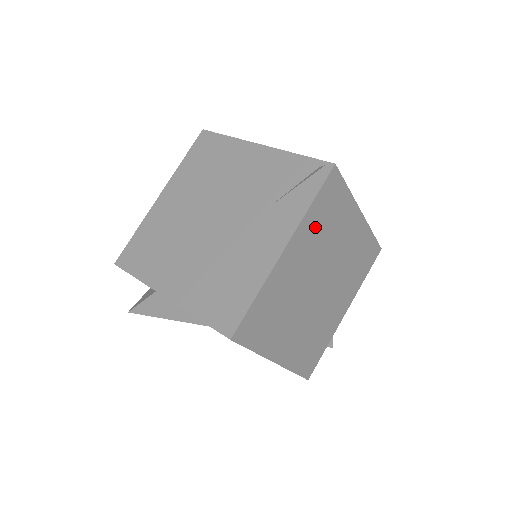
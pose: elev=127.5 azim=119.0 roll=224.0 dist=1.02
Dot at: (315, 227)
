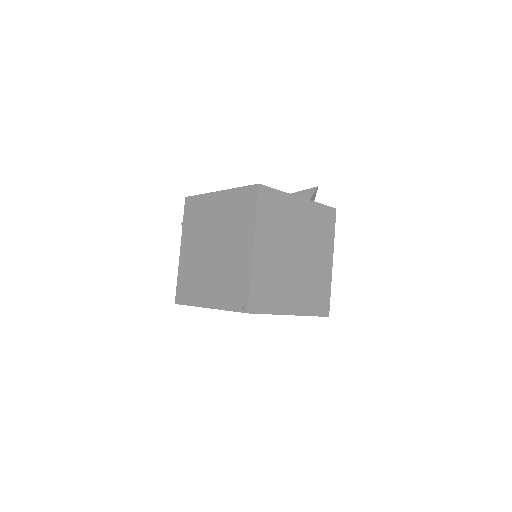
Dot at: occluded
